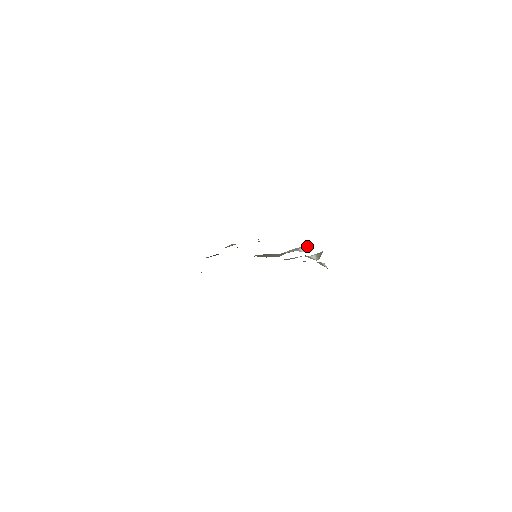
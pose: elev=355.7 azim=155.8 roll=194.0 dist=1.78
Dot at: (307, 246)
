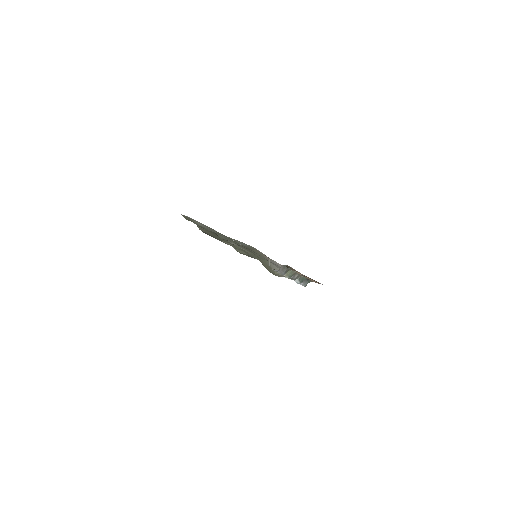
Dot at: (302, 278)
